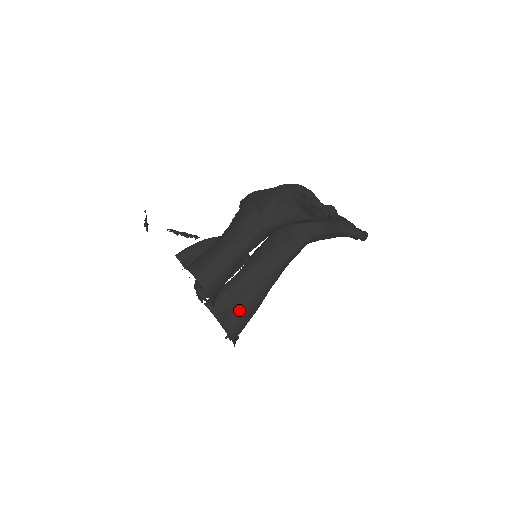
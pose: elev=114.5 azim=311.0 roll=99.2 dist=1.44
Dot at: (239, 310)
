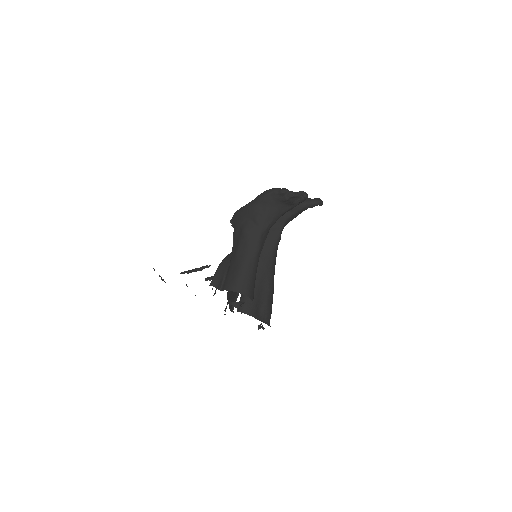
Dot at: (263, 301)
